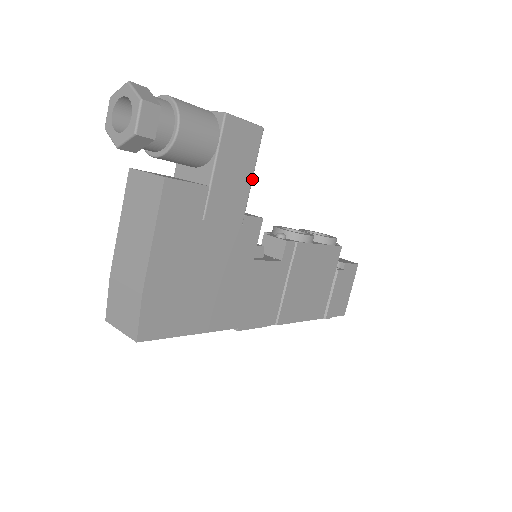
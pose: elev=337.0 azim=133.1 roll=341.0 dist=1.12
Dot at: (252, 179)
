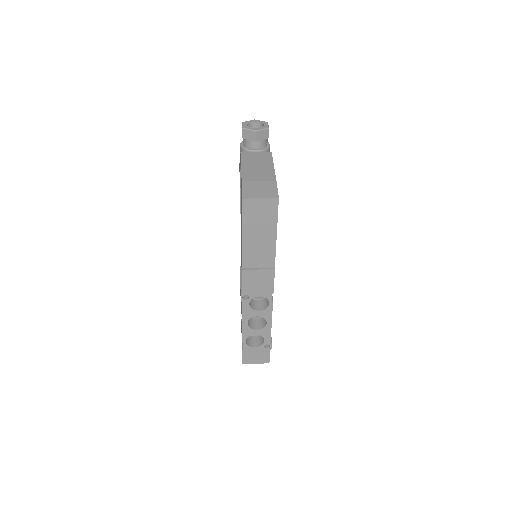
Dot at: occluded
